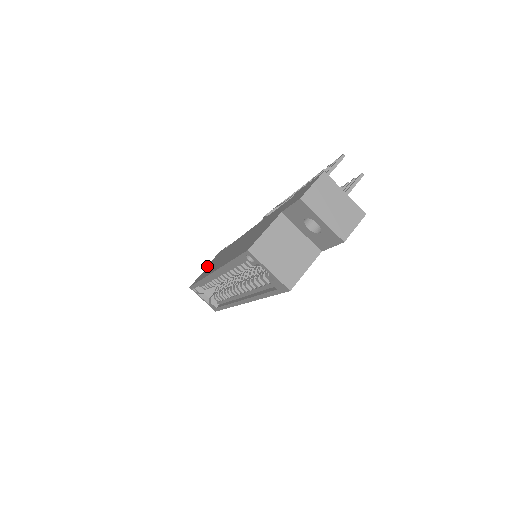
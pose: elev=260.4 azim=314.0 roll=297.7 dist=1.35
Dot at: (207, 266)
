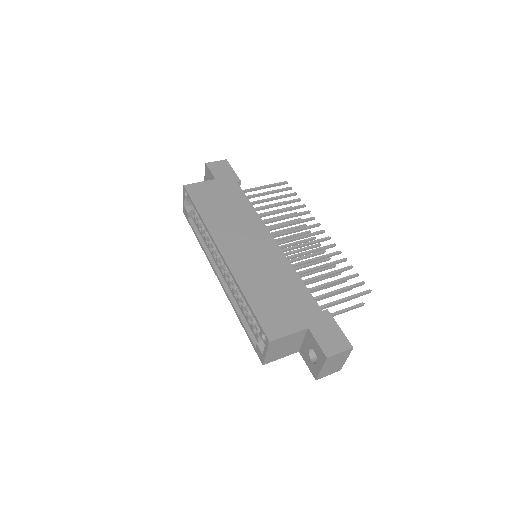
Dot at: (208, 167)
